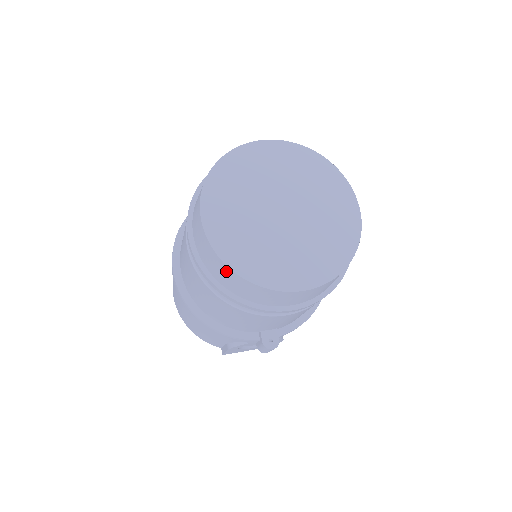
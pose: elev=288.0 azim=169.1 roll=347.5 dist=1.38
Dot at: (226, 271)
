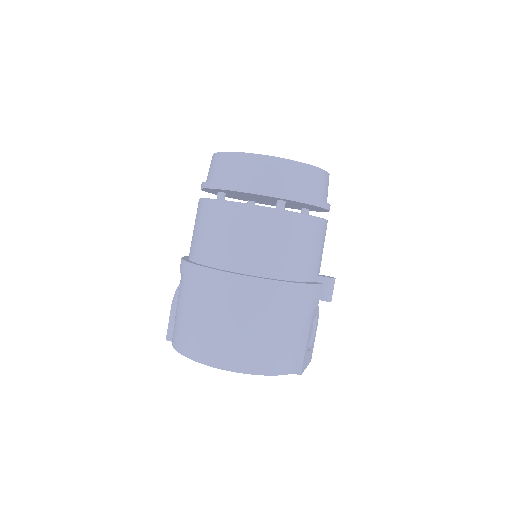
Dot at: (296, 169)
